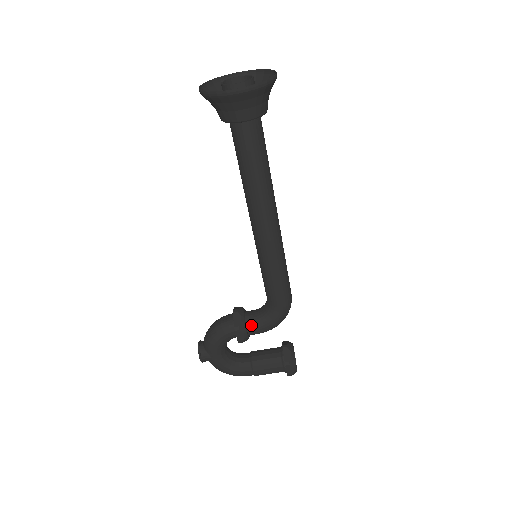
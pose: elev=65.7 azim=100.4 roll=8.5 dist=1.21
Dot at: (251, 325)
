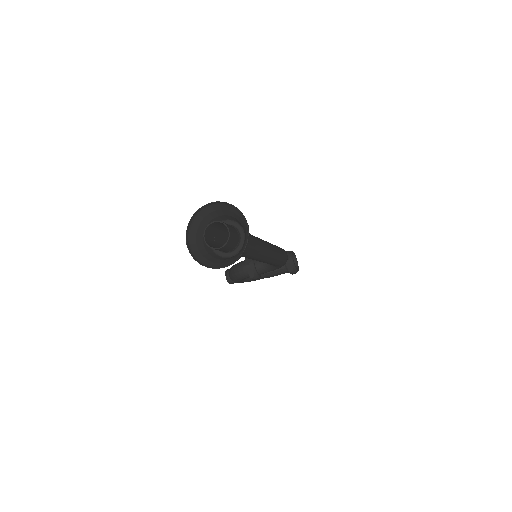
Dot at: (261, 272)
